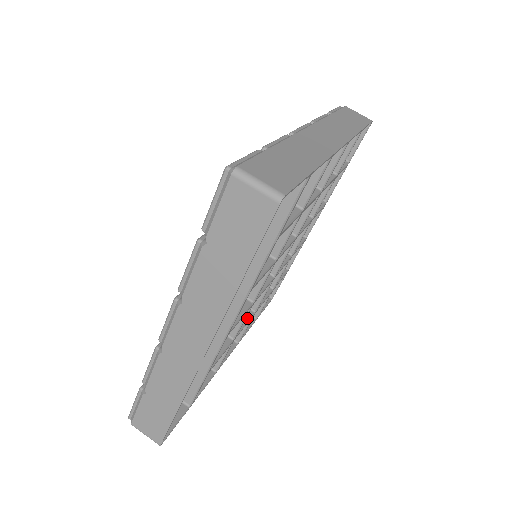
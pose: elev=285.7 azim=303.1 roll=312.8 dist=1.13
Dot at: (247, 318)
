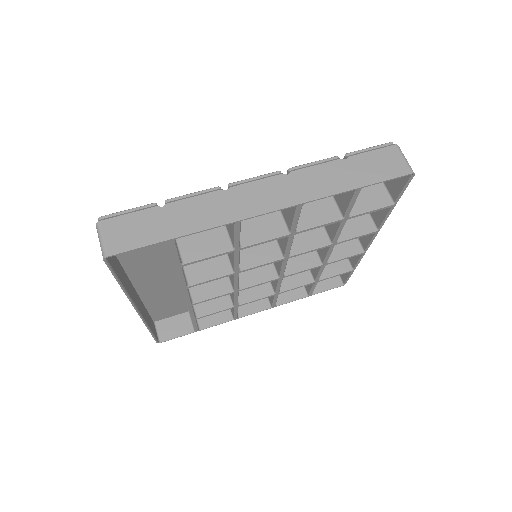
Dot at: (262, 295)
